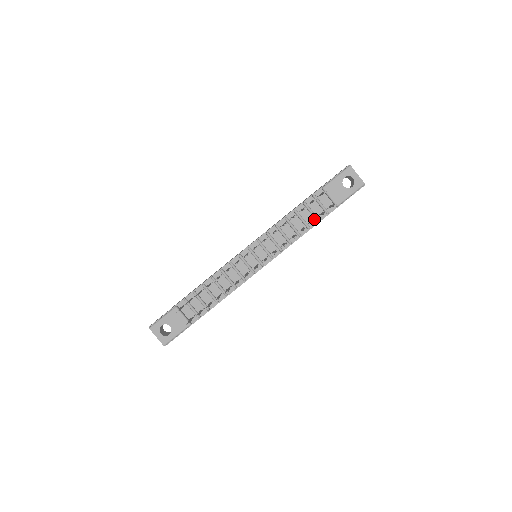
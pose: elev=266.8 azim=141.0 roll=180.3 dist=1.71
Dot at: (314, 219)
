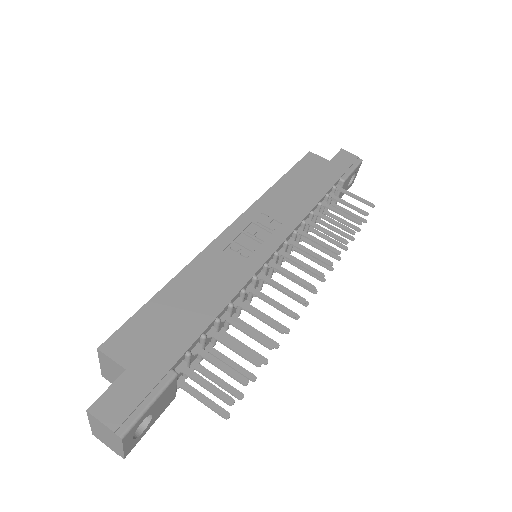
Dot at: occluded
